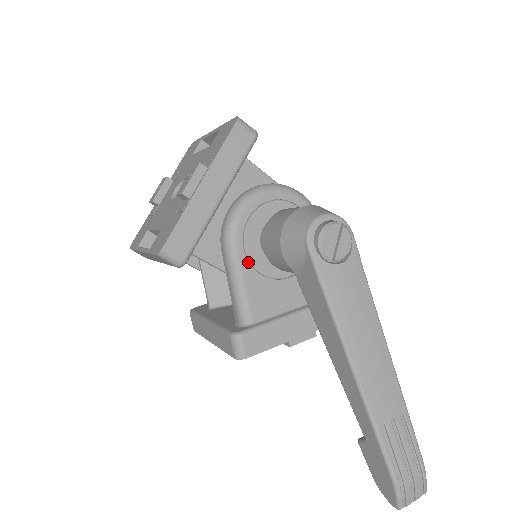
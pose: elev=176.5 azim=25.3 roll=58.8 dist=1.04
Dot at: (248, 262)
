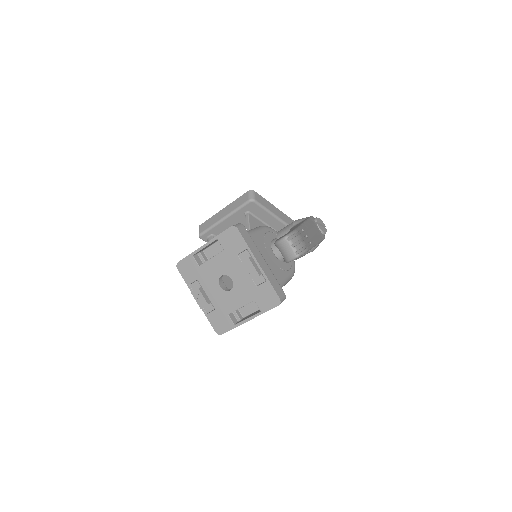
Dot at: (265, 234)
